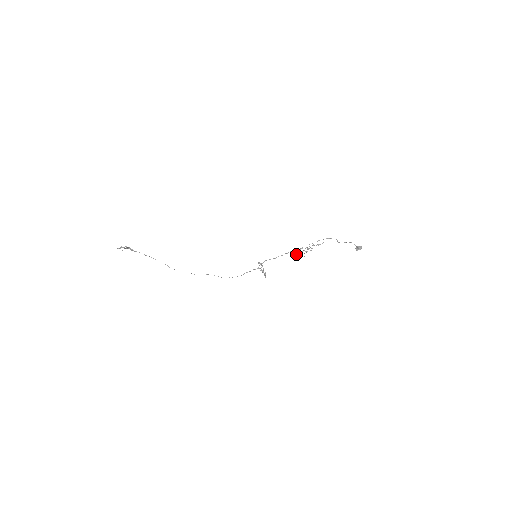
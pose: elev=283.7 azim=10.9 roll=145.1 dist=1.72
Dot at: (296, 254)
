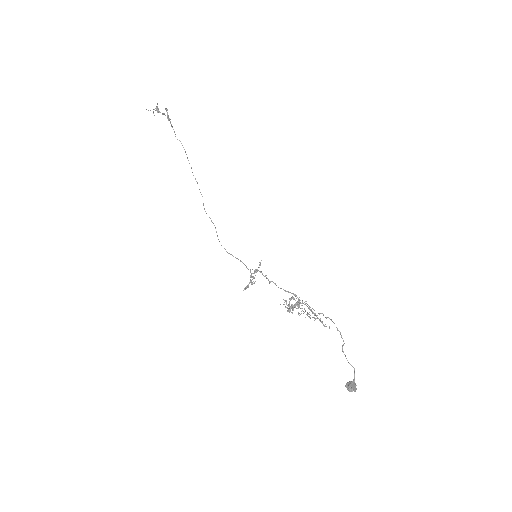
Dot at: (289, 304)
